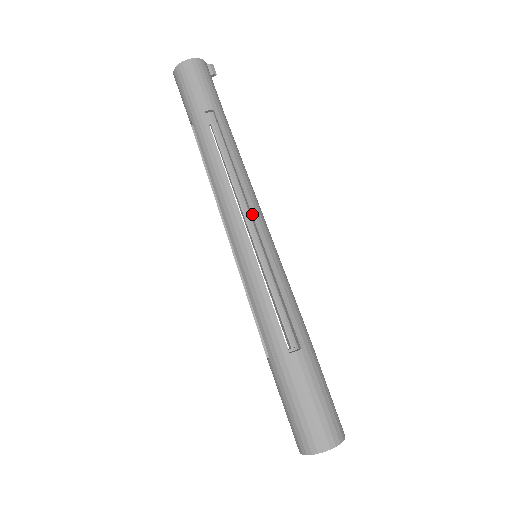
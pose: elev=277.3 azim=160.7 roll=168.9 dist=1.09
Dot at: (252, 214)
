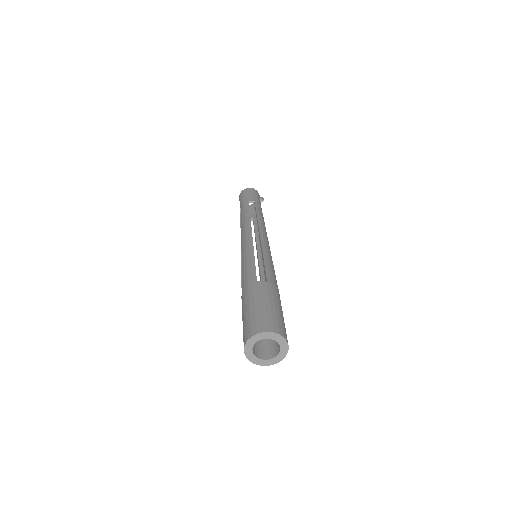
Dot at: (259, 231)
